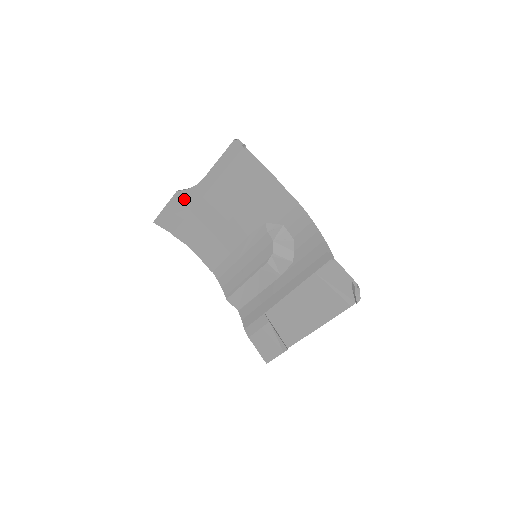
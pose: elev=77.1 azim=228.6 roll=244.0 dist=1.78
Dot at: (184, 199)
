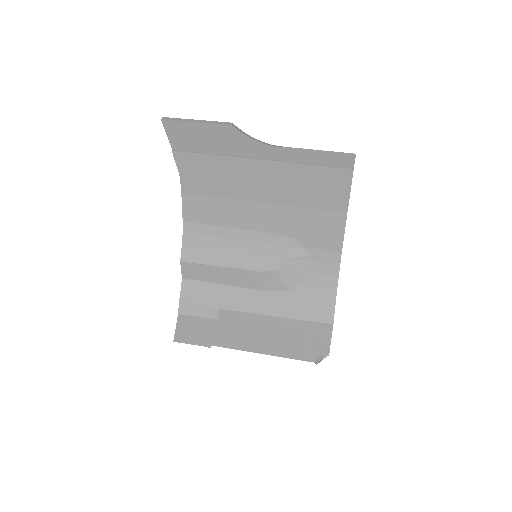
Dot at: (231, 139)
